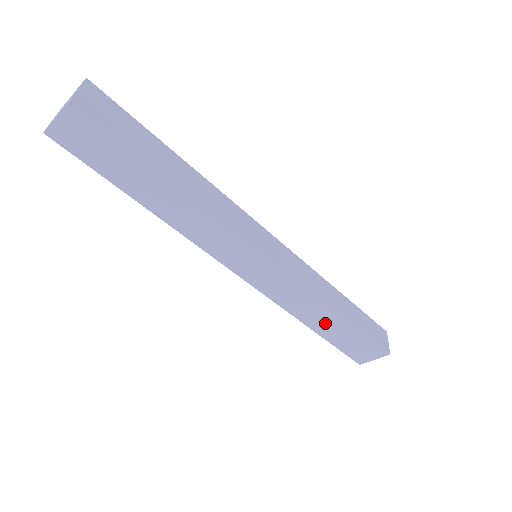
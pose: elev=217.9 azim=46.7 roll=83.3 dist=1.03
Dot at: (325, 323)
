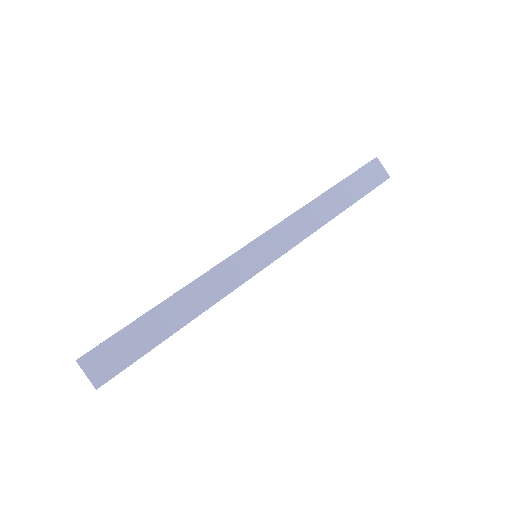
Dot at: occluded
